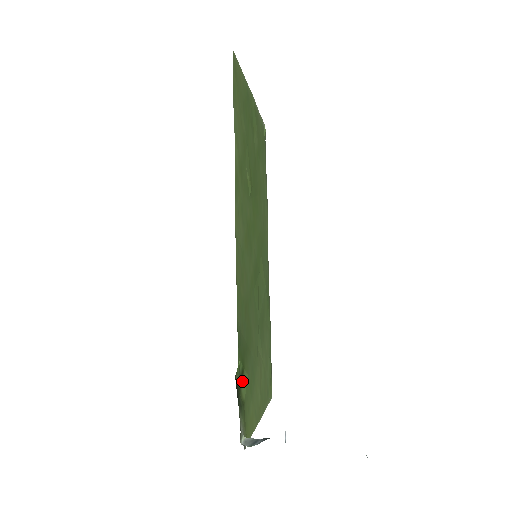
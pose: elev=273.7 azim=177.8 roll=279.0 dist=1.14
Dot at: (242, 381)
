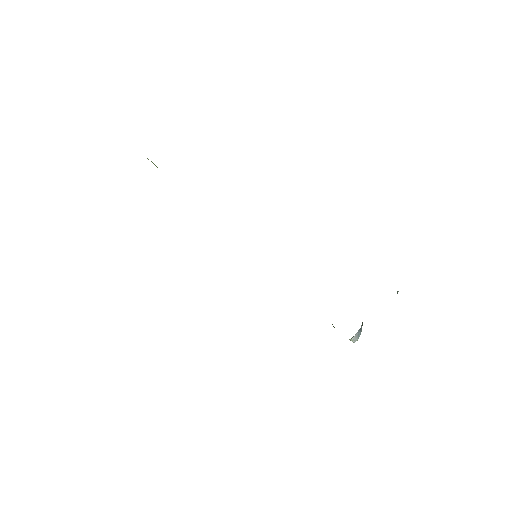
Dot at: occluded
